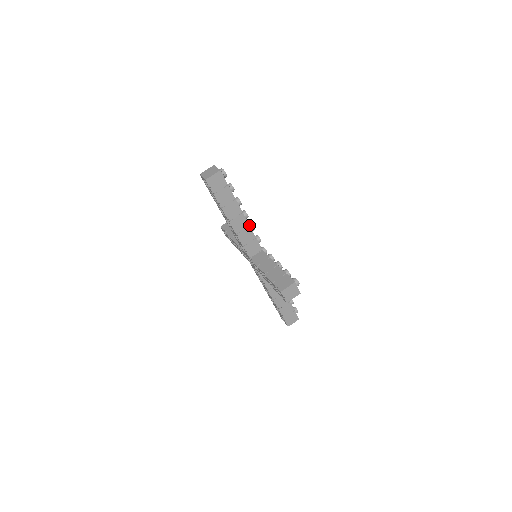
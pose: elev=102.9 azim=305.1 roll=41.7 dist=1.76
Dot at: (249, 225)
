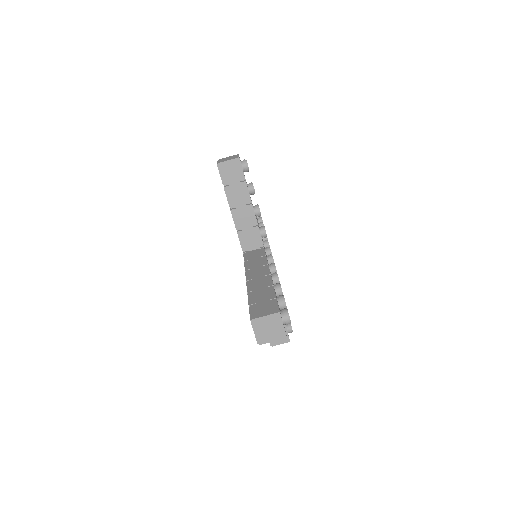
Dot at: occluded
